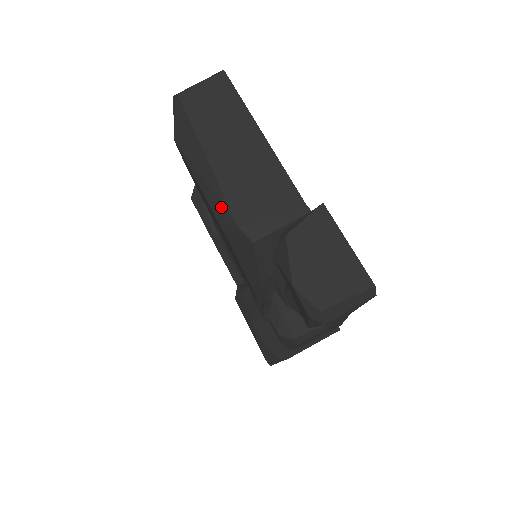
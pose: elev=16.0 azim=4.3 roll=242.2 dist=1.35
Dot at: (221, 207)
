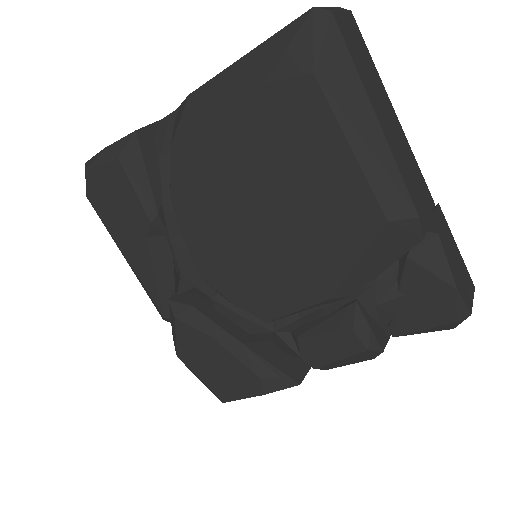
Dot at: (395, 189)
